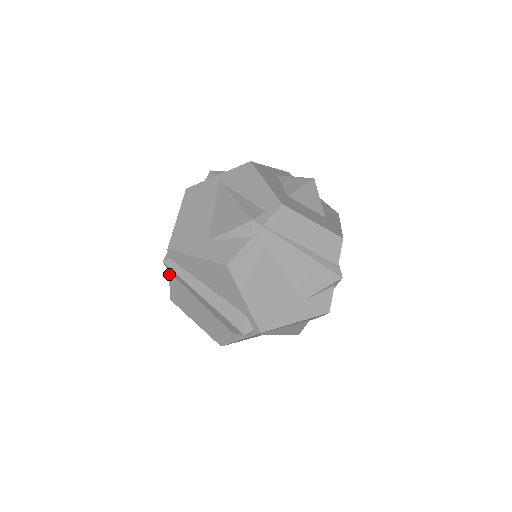
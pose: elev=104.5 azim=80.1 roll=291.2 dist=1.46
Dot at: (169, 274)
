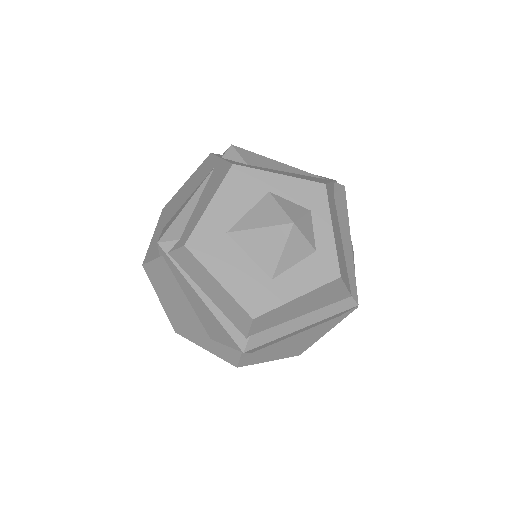
Dot at: occluded
